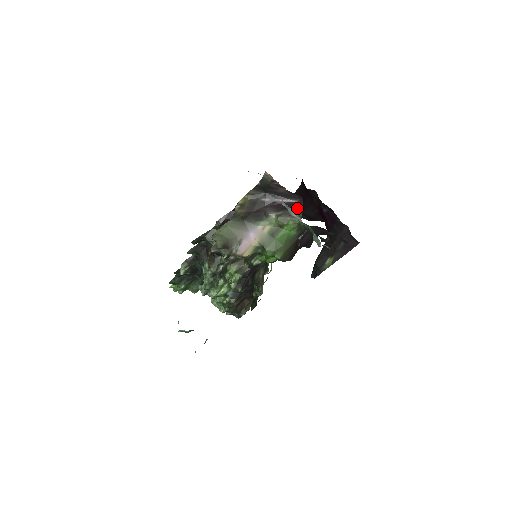
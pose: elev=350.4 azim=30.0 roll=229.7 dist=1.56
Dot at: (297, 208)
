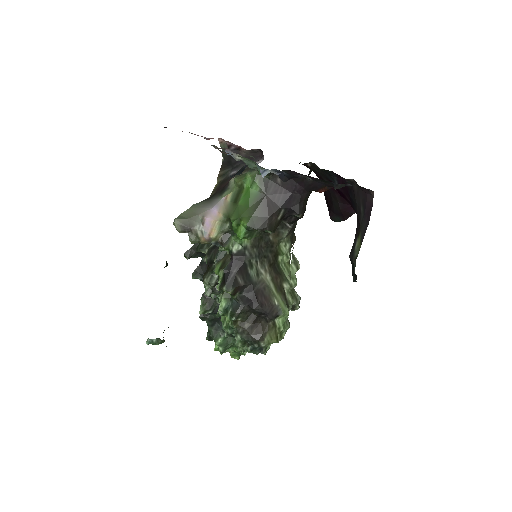
Dot at: occluded
